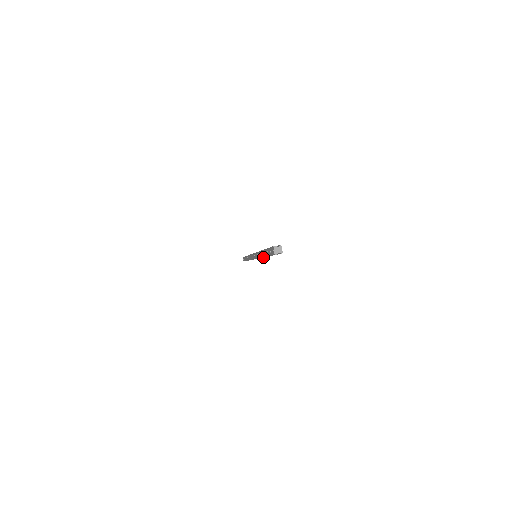
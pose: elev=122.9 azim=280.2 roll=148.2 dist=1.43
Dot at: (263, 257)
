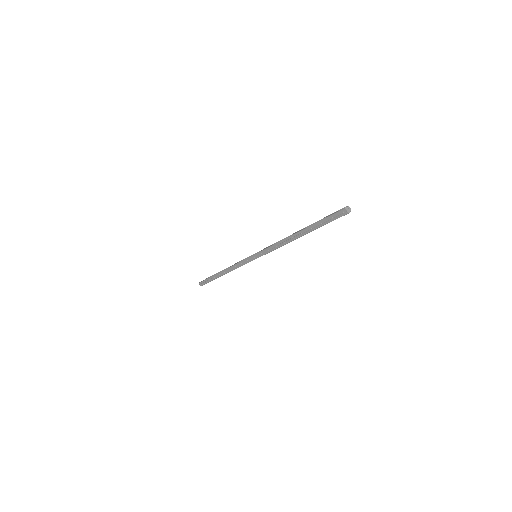
Dot at: (281, 246)
